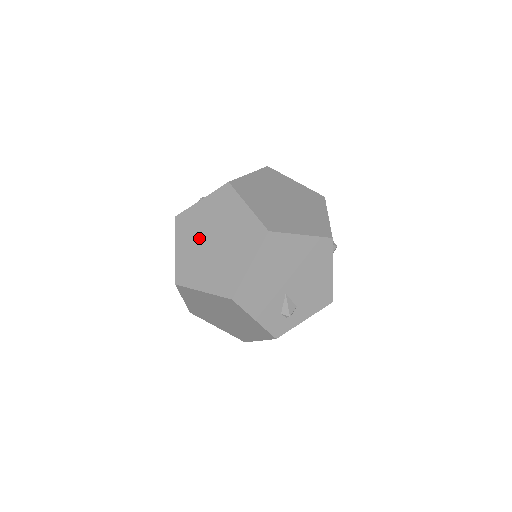
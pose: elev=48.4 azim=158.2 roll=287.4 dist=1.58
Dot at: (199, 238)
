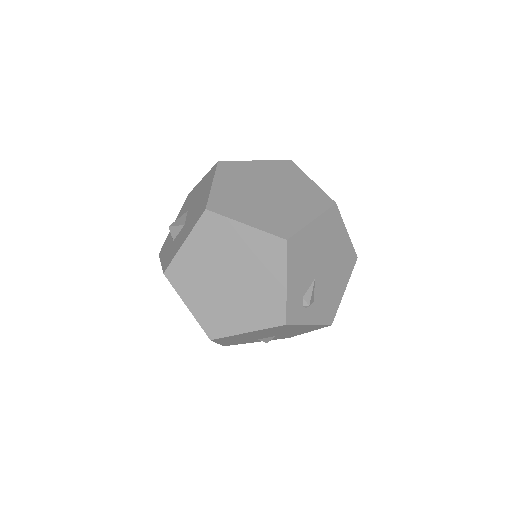
Dot at: (248, 184)
